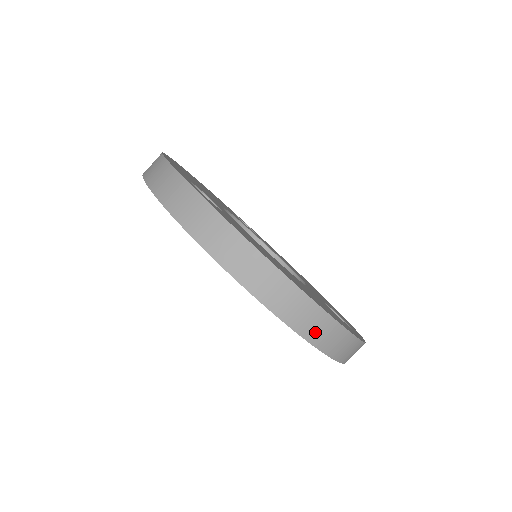
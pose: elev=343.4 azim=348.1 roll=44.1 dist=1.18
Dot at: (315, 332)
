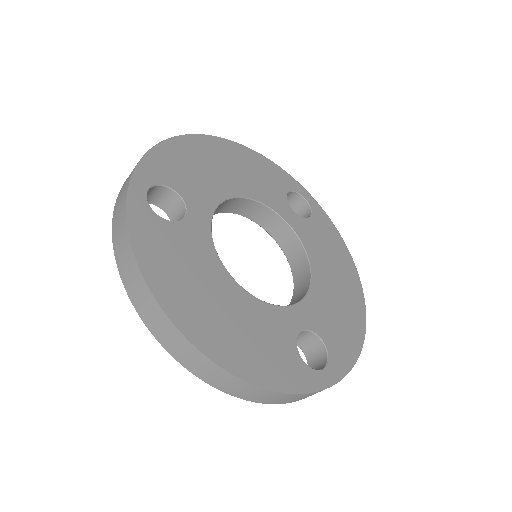
Dot at: (210, 376)
